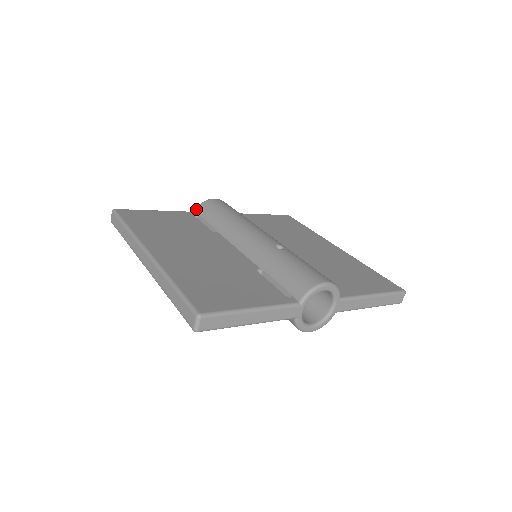
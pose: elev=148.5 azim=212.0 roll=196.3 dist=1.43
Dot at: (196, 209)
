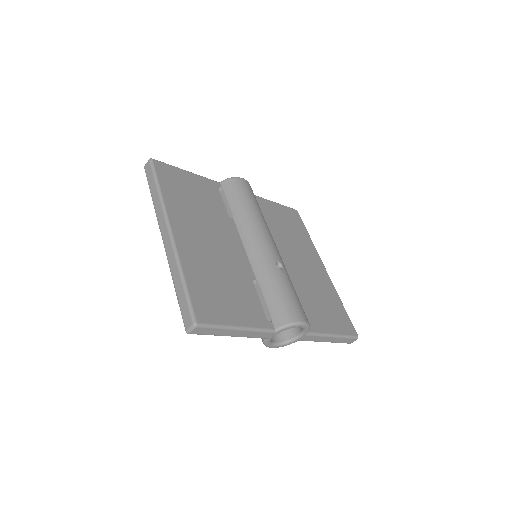
Dot at: (222, 181)
